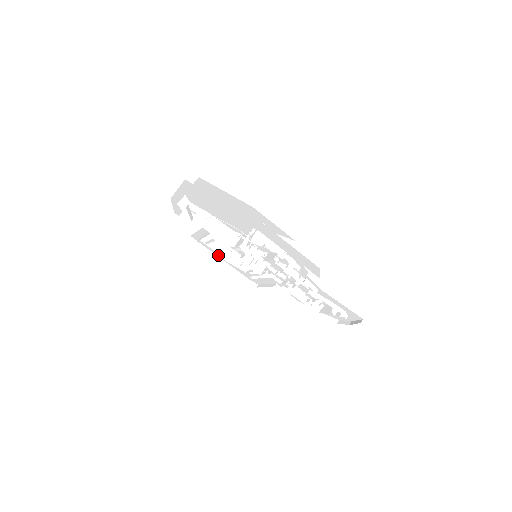
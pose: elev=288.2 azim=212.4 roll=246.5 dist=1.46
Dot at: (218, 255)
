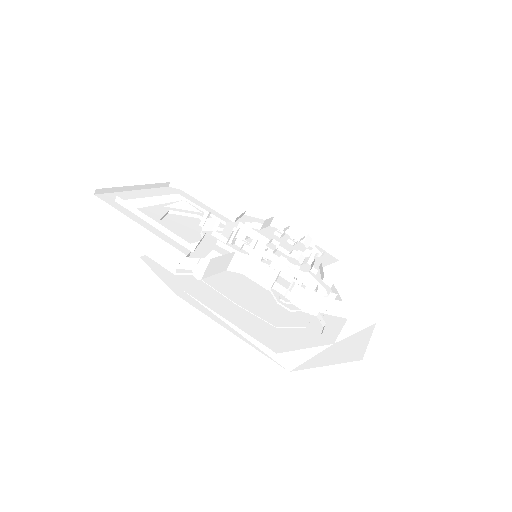
Dot at: occluded
